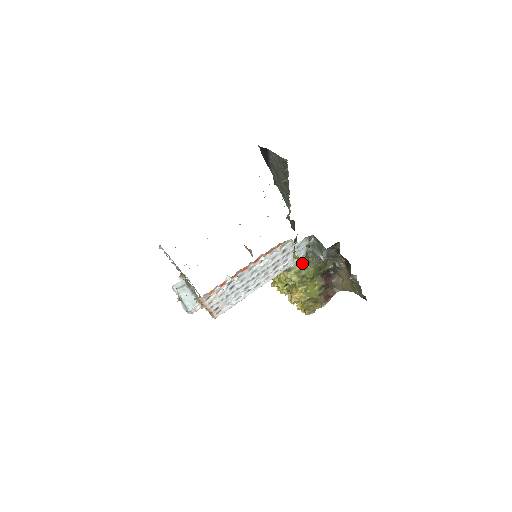
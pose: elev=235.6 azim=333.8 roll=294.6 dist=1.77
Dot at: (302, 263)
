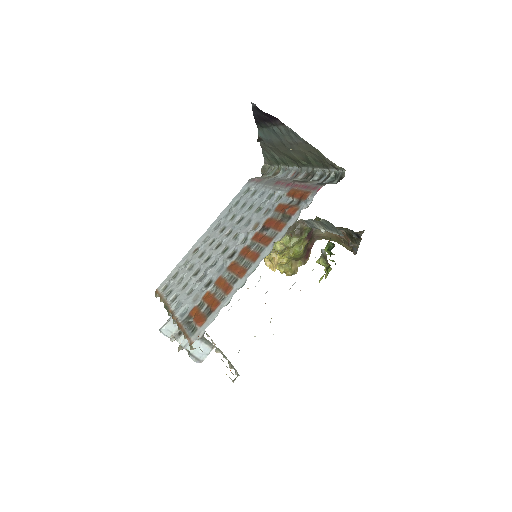
Dot at: occluded
